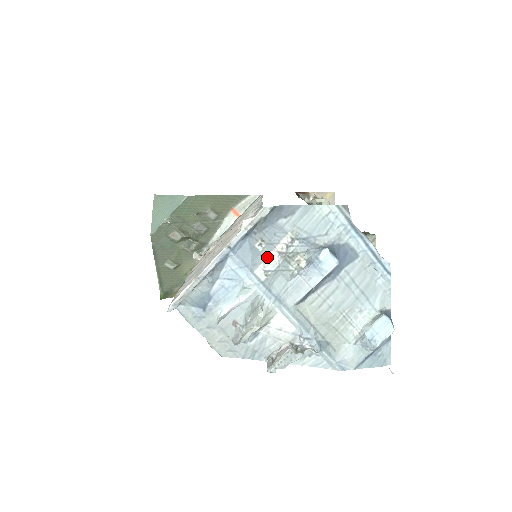
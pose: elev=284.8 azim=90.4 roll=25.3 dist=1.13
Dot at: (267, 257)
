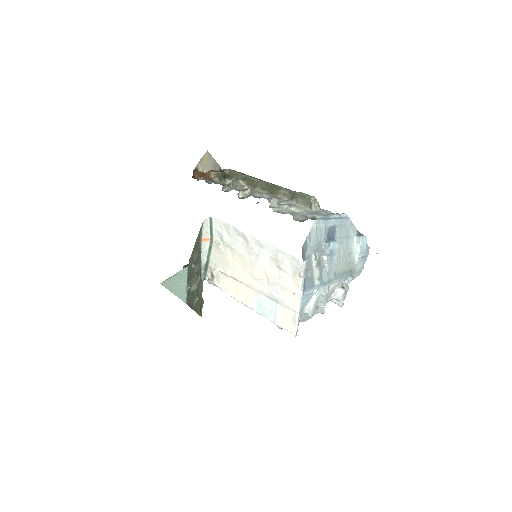
Dot at: (314, 274)
